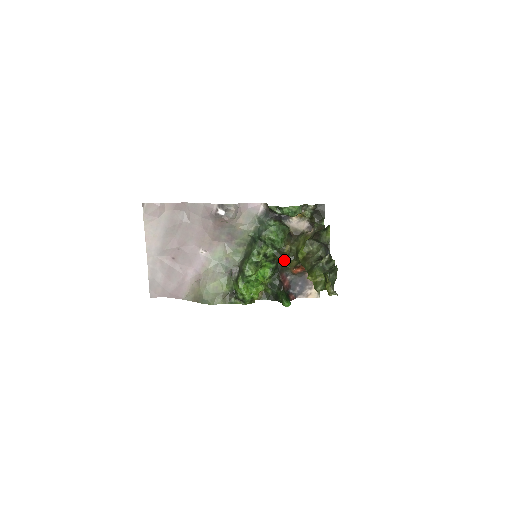
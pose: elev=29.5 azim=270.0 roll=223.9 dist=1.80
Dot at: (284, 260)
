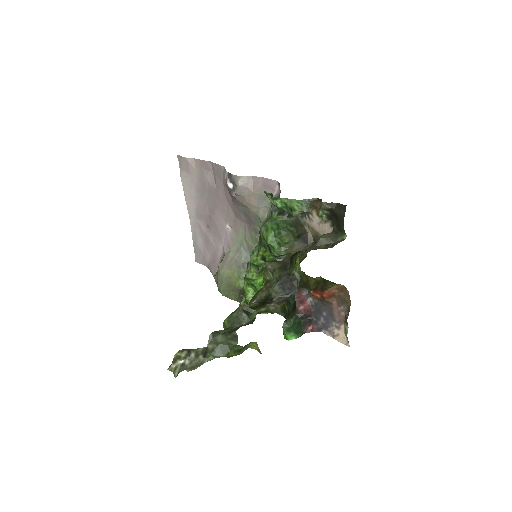
Dot at: occluded
